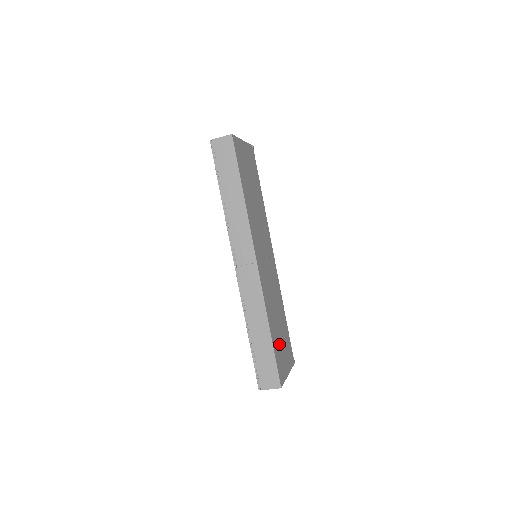
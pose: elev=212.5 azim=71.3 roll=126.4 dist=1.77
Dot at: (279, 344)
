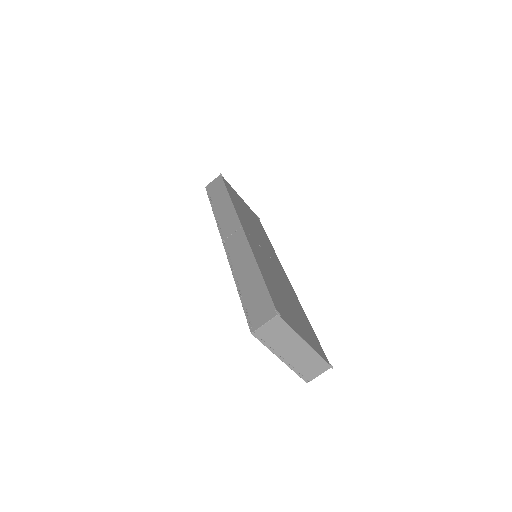
Dot at: (283, 301)
